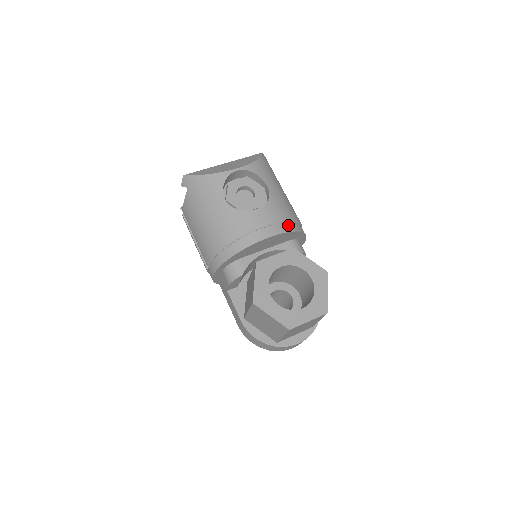
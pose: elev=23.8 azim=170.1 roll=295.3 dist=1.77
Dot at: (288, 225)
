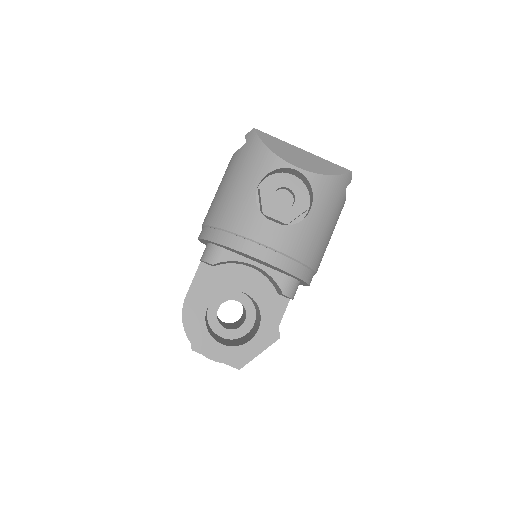
Dot at: (290, 263)
